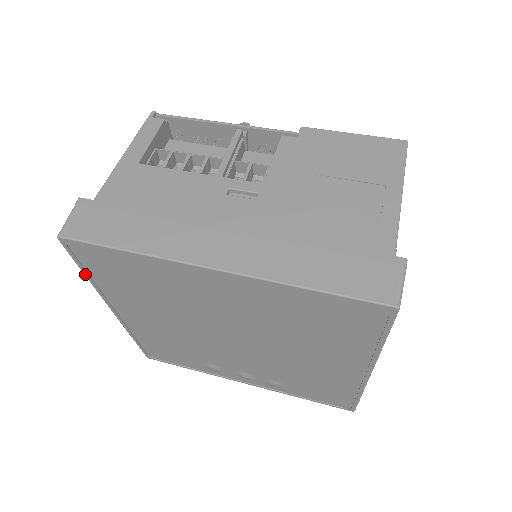
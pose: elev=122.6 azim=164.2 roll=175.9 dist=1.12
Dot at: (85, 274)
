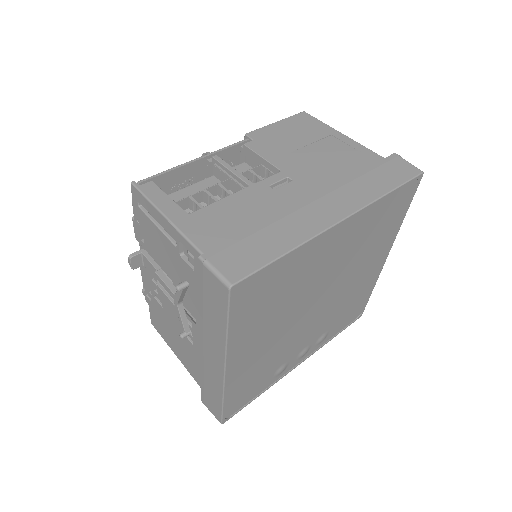
Dot at: (229, 328)
